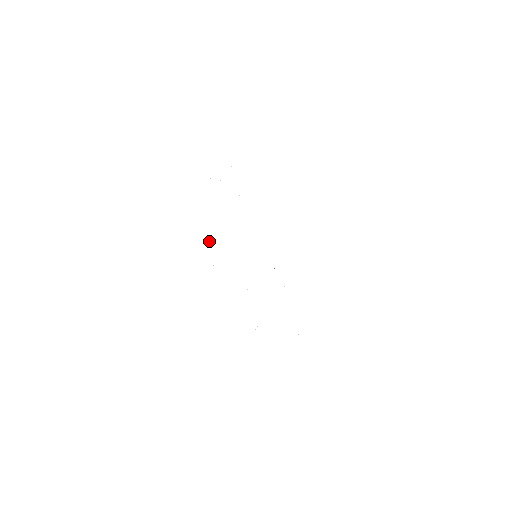
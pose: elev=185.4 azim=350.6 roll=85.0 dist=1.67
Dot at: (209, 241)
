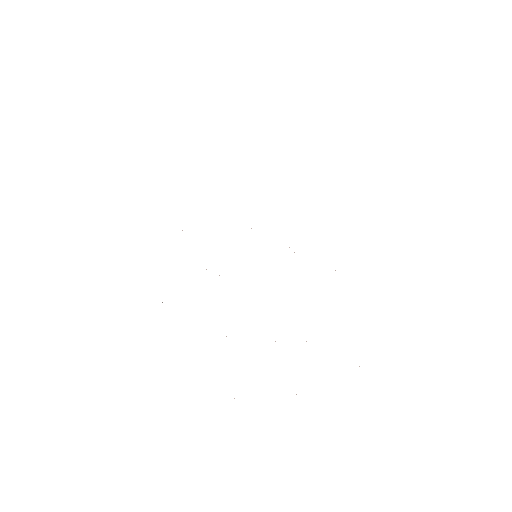
Dot at: occluded
